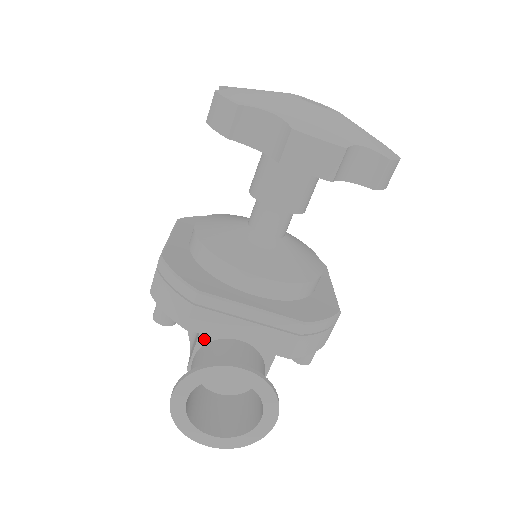
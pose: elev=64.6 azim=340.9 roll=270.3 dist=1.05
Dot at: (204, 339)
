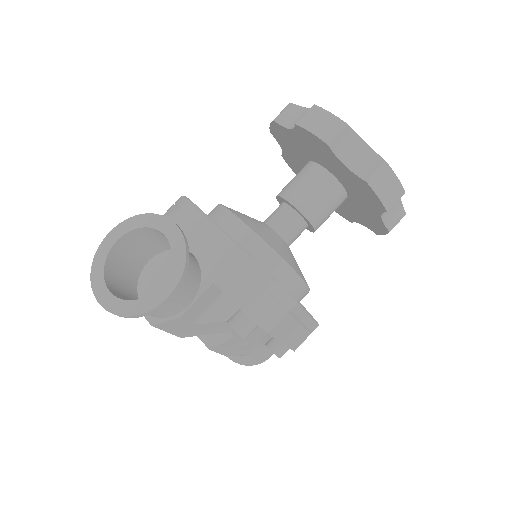
Dot at: occluded
